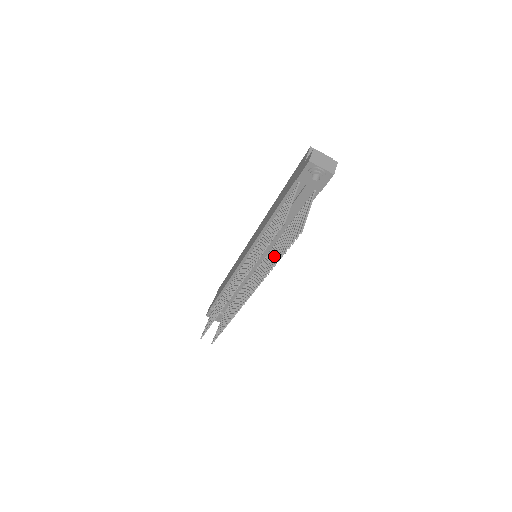
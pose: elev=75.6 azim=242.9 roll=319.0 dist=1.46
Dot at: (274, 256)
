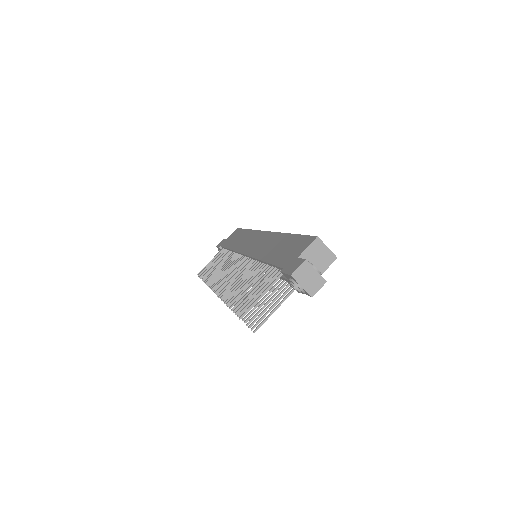
Dot at: occluded
